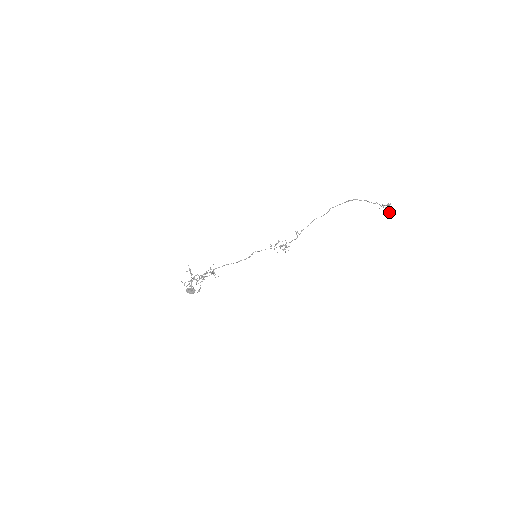
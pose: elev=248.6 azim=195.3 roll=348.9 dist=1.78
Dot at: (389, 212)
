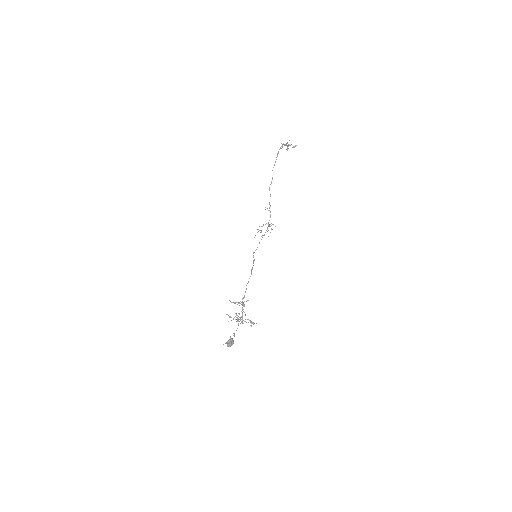
Dot at: occluded
